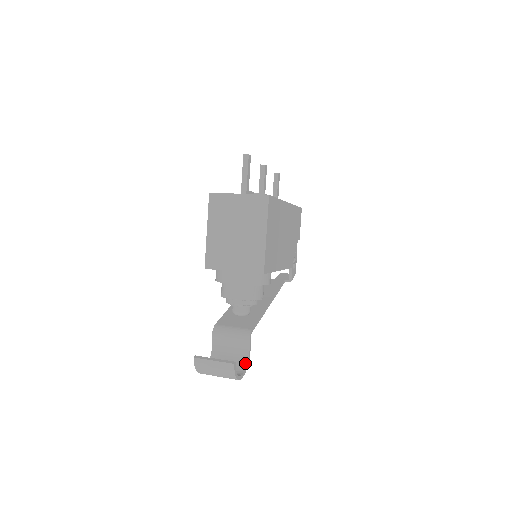
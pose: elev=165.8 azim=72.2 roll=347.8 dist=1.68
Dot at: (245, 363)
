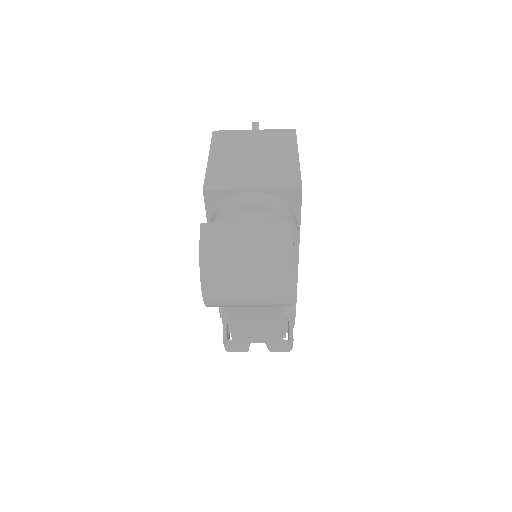
Dot at: occluded
